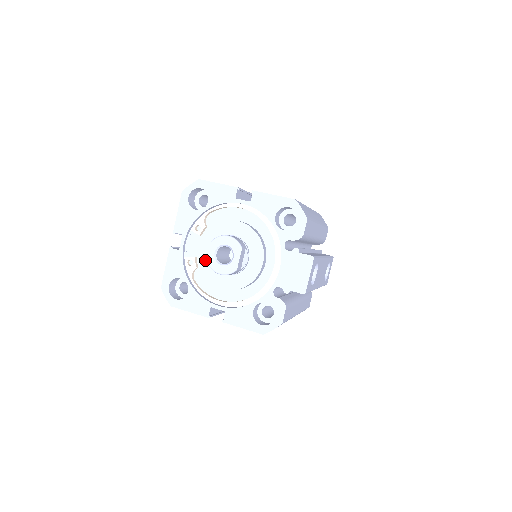
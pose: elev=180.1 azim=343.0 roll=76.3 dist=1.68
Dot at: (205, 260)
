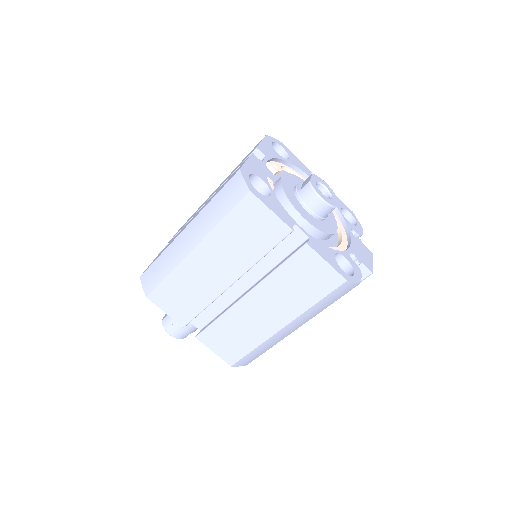
Dot at: (288, 188)
